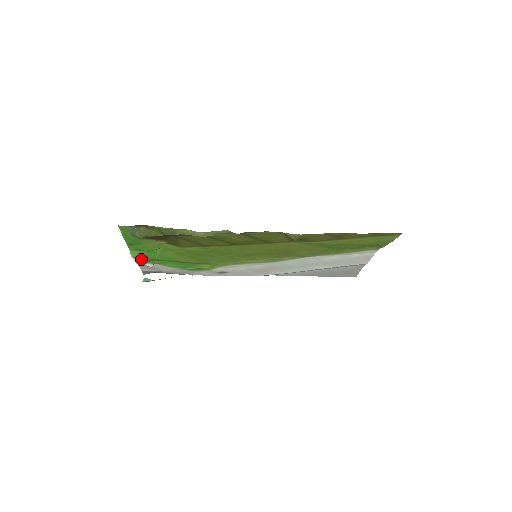
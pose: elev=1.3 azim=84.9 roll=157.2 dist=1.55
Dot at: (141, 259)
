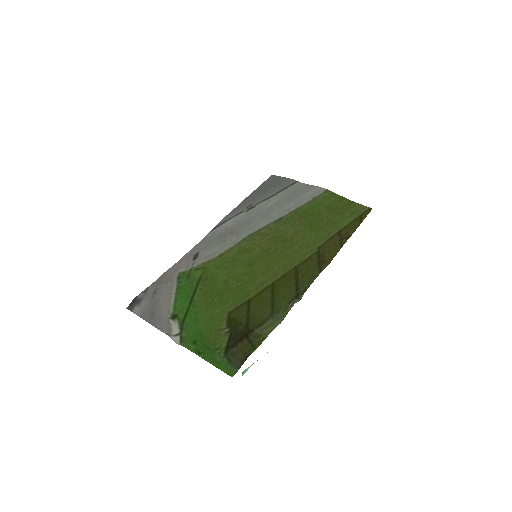
Dot at: (184, 337)
